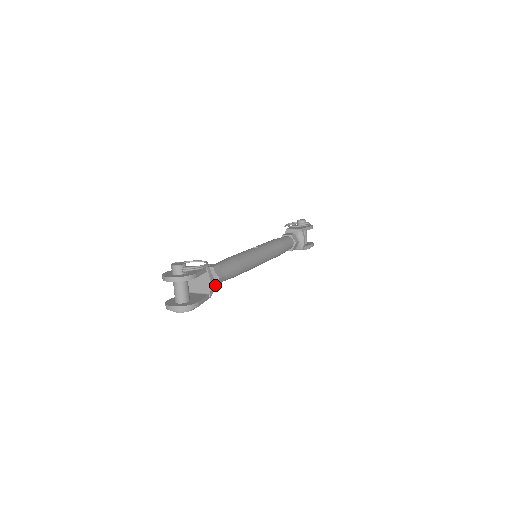
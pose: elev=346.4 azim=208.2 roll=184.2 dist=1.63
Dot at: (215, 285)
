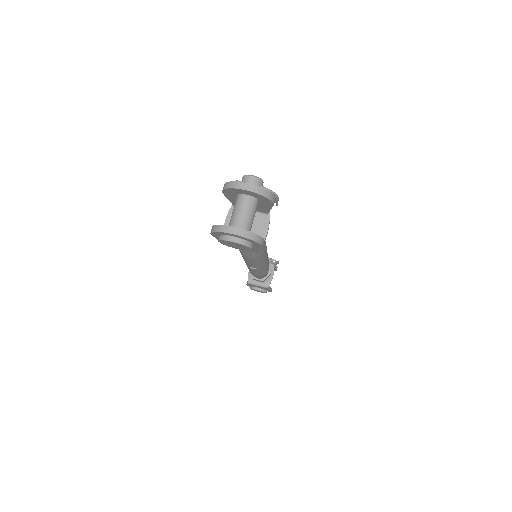
Dot at: occluded
